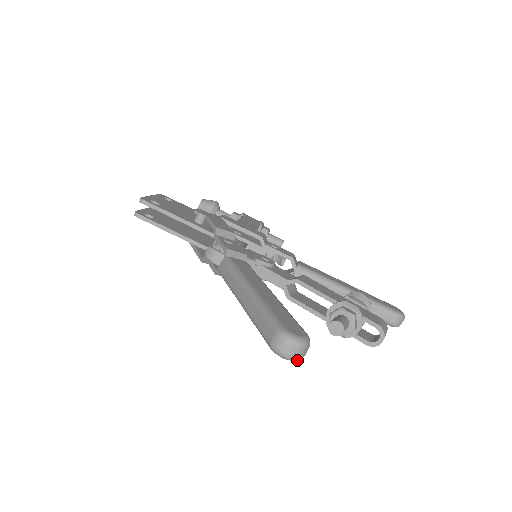
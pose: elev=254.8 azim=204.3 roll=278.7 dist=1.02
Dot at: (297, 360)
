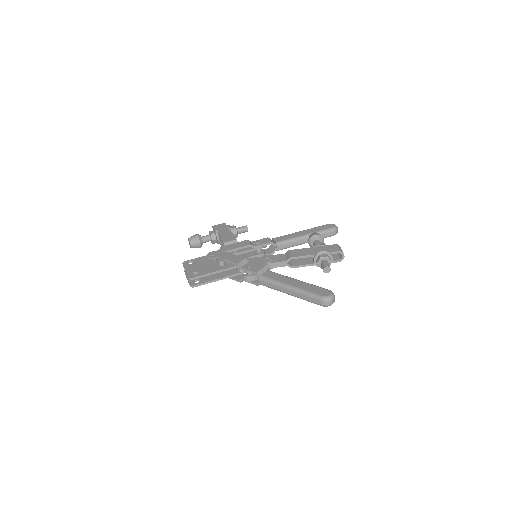
Dot at: occluded
